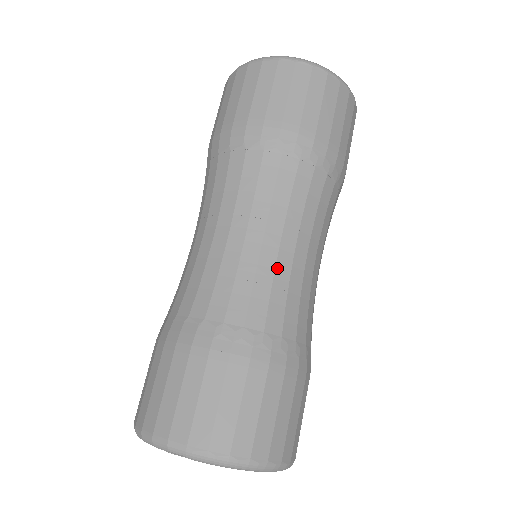
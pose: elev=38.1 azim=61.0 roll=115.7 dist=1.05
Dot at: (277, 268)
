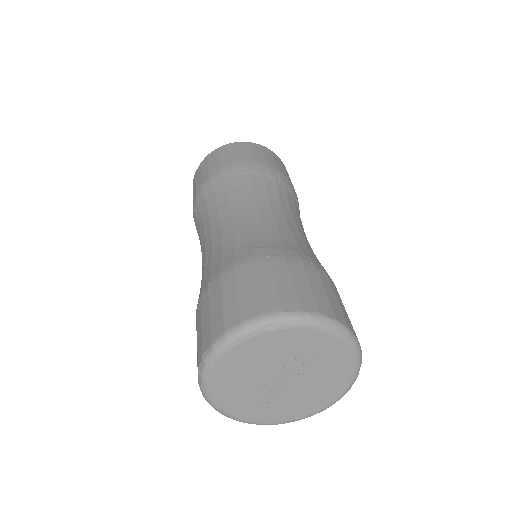
Dot at: (289, 225)
